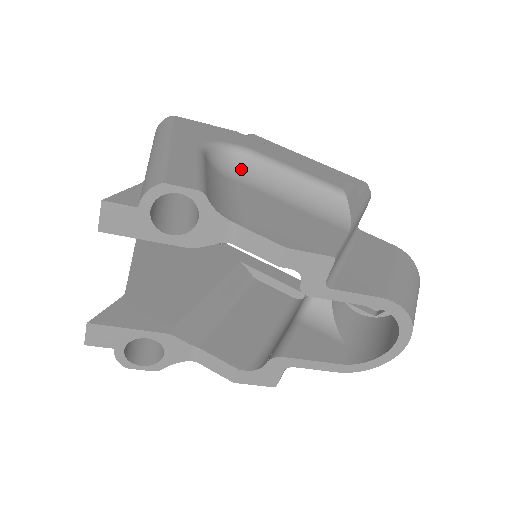
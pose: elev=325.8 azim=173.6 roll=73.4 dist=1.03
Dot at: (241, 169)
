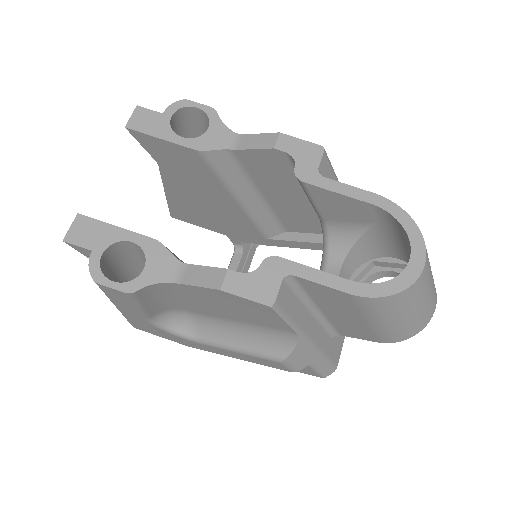
Dot at: occluded
